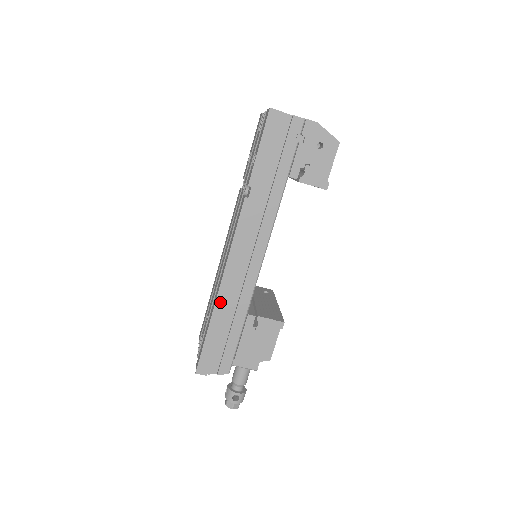
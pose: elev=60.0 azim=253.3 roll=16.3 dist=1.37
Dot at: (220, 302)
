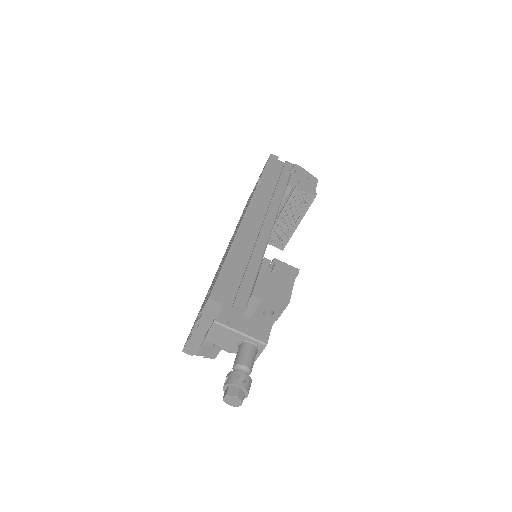
Dot at: (237, 243)
